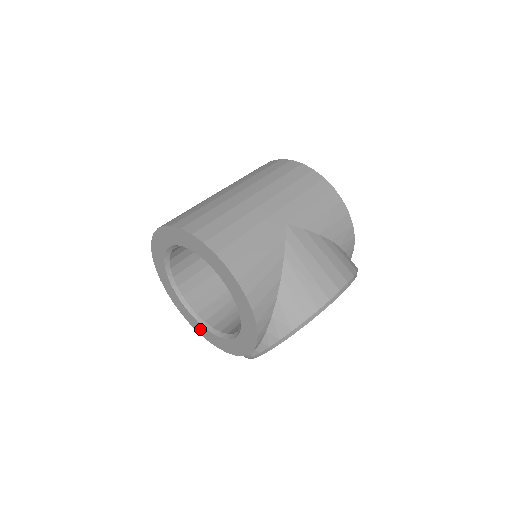
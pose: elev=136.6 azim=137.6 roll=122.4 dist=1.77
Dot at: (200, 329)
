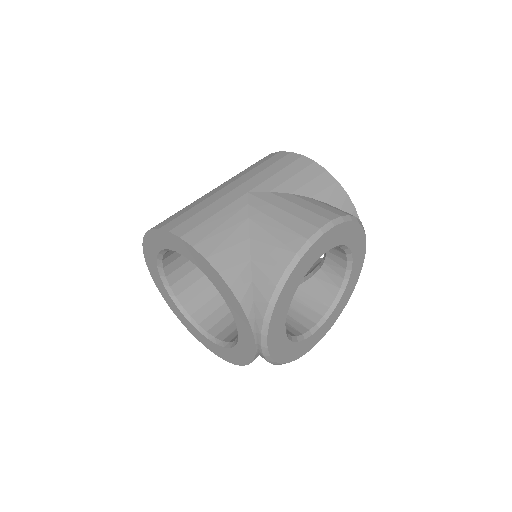
Dot at: (223, 354)
